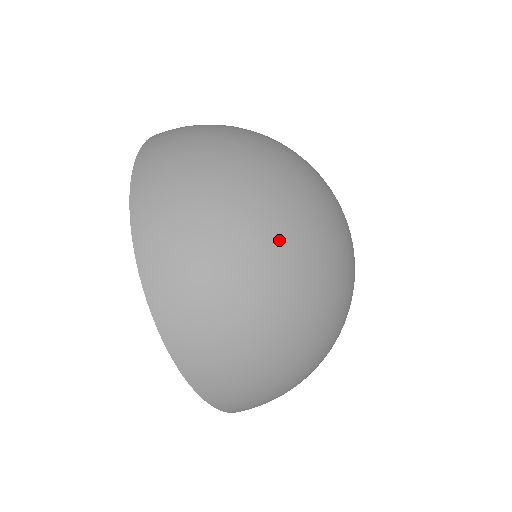
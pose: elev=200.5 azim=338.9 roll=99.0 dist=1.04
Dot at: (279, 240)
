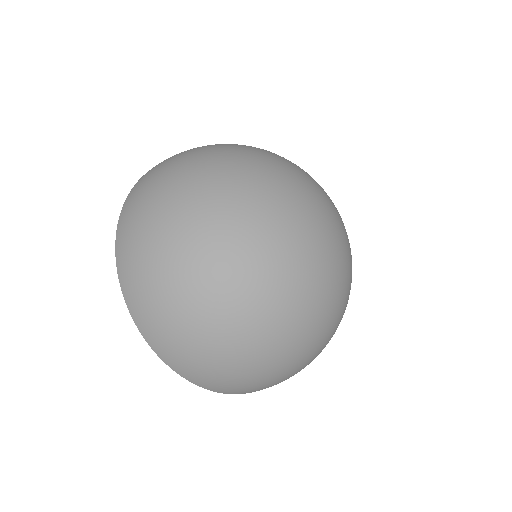
Dot at: (215, 250)
